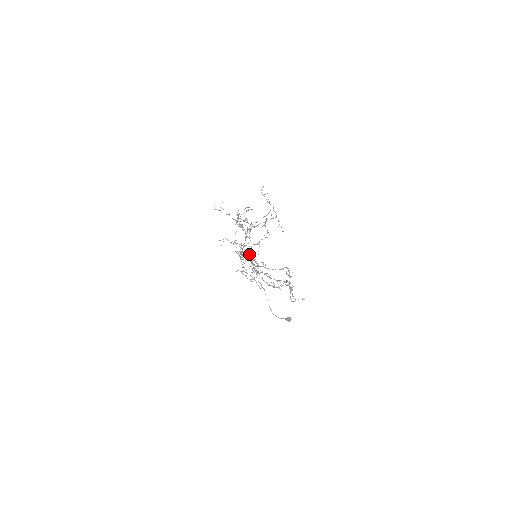
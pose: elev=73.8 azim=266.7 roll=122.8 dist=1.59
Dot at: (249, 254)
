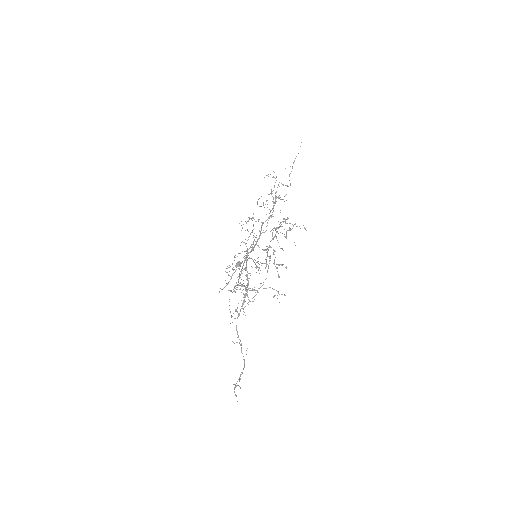
Dot at: (253, 250)
